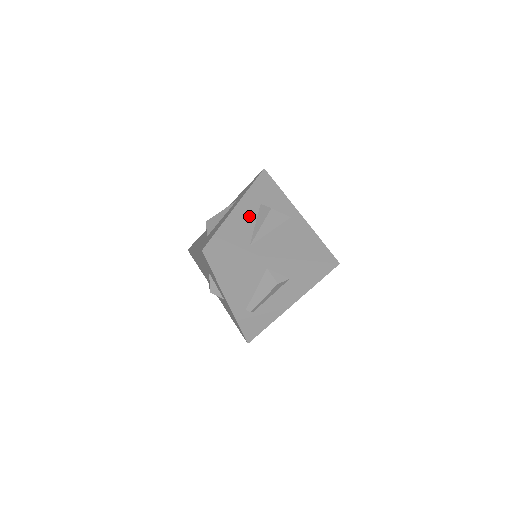
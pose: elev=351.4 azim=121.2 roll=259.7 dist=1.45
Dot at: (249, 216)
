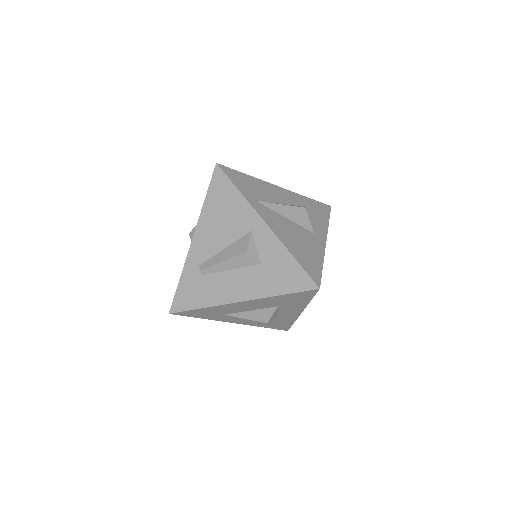
Dot at: (281, 198)
